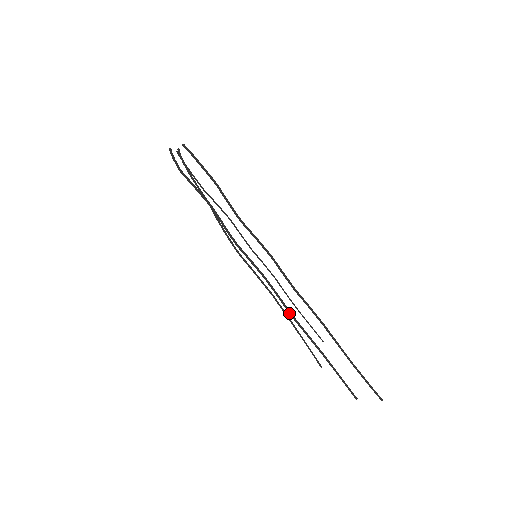
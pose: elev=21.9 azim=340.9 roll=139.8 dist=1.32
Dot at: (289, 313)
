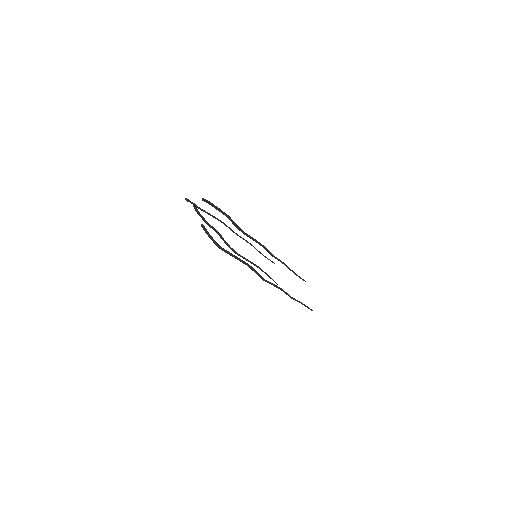
Dot at: (290, 297)
